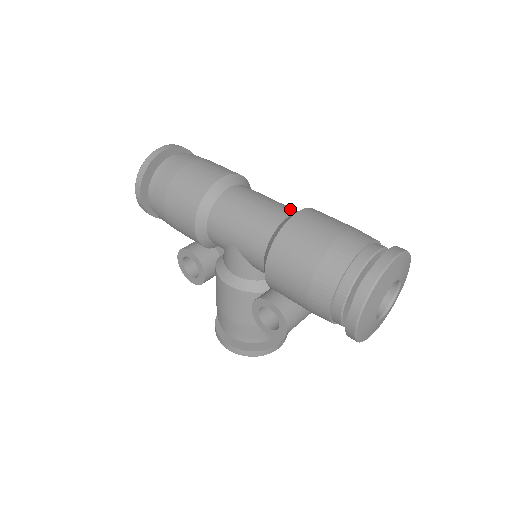
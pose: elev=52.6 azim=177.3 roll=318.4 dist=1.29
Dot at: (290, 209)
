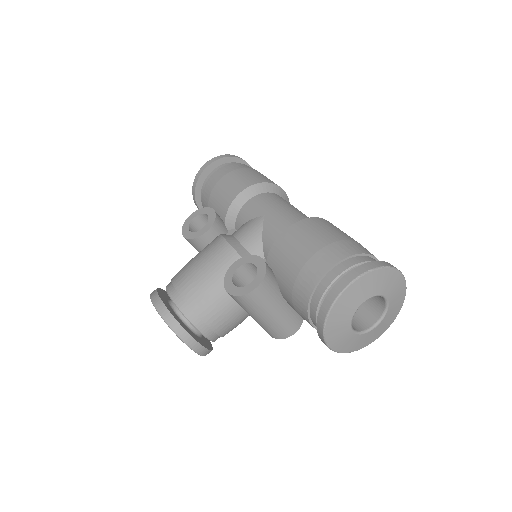
Dot at: occluded
